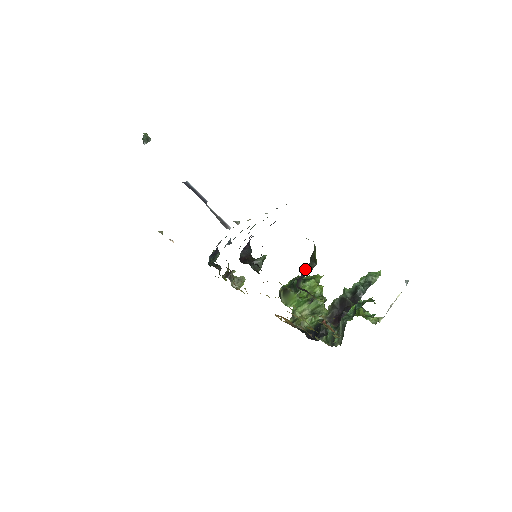
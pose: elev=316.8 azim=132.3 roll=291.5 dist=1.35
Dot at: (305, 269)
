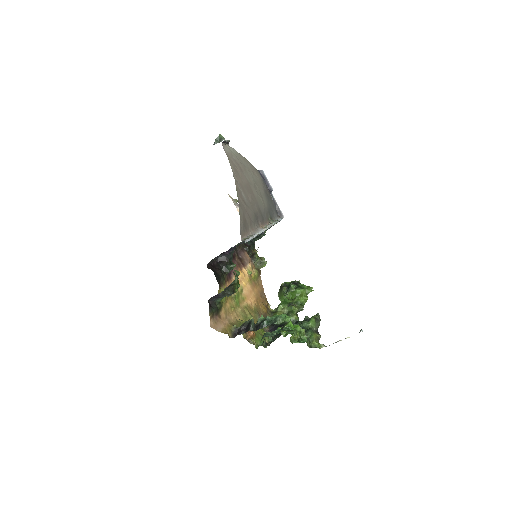
Dot at: occluded
